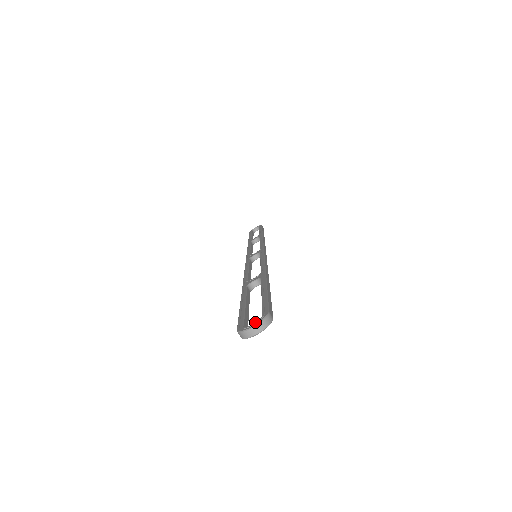
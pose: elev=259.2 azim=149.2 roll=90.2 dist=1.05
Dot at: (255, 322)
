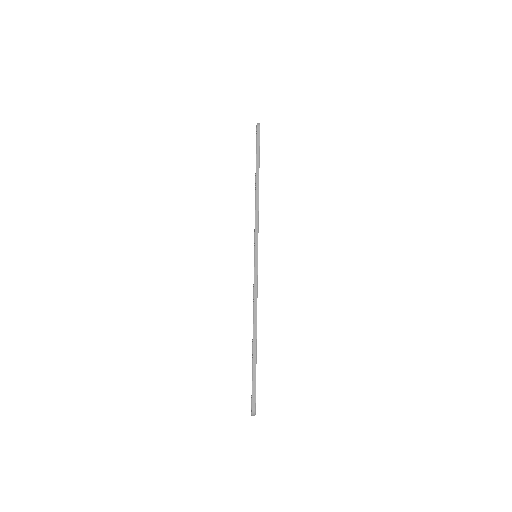
Dot at: (251, 412)
